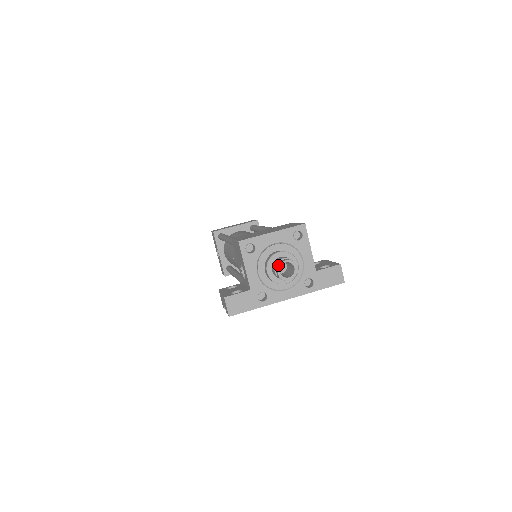
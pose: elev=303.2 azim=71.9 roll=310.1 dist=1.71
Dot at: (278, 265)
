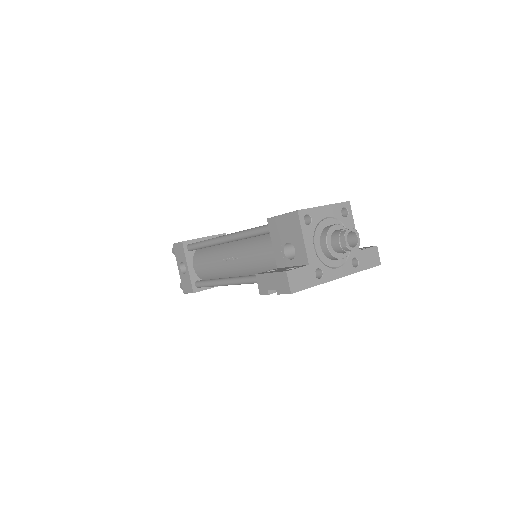
Dot at: (345, 233)
